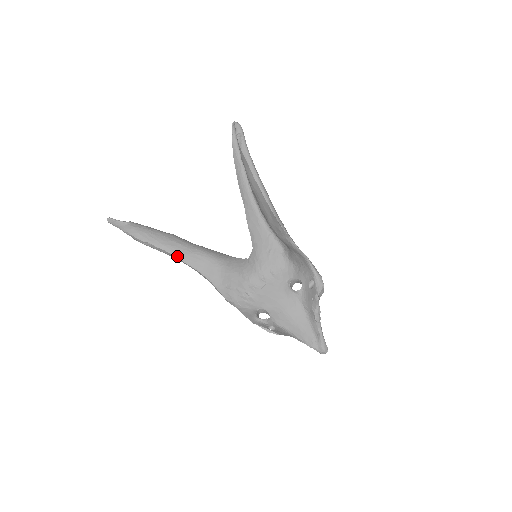
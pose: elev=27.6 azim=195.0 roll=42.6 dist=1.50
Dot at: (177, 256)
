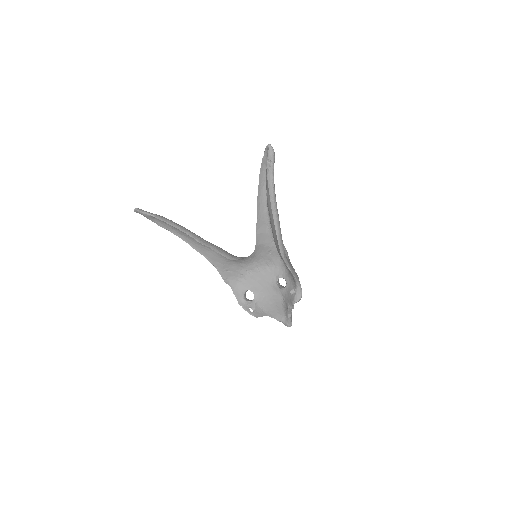
Dot at: (190, 244)
